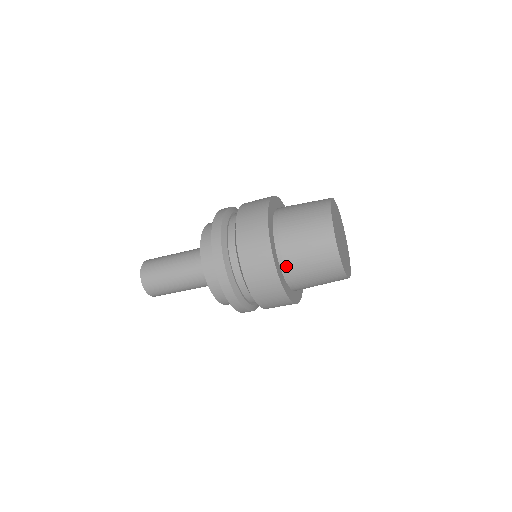
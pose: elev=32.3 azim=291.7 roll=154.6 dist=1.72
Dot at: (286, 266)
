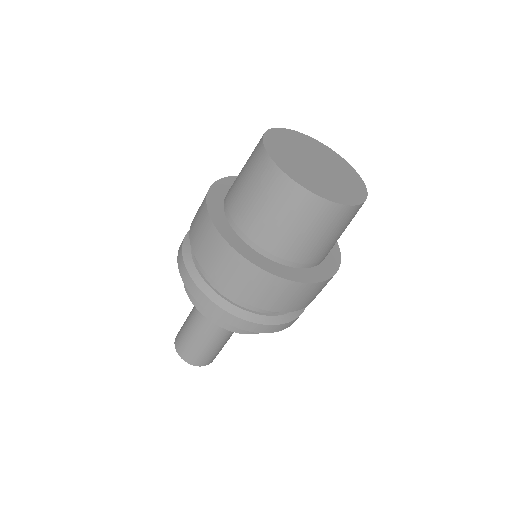
Dot at: (289, 259)
